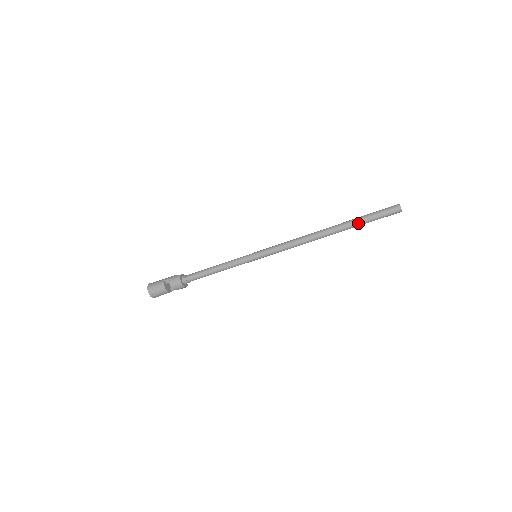
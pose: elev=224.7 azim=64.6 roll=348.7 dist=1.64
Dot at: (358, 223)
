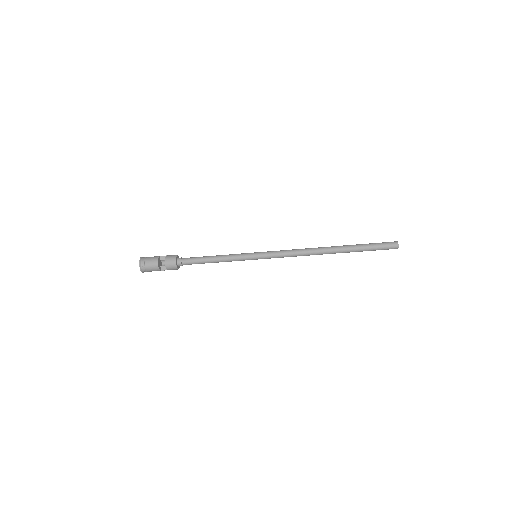
Dot at: (358, 247)
